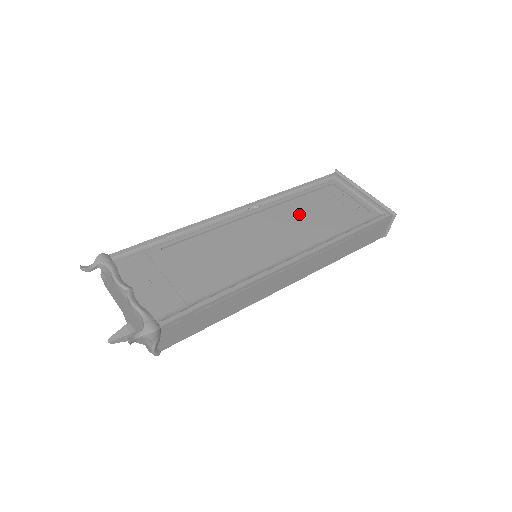
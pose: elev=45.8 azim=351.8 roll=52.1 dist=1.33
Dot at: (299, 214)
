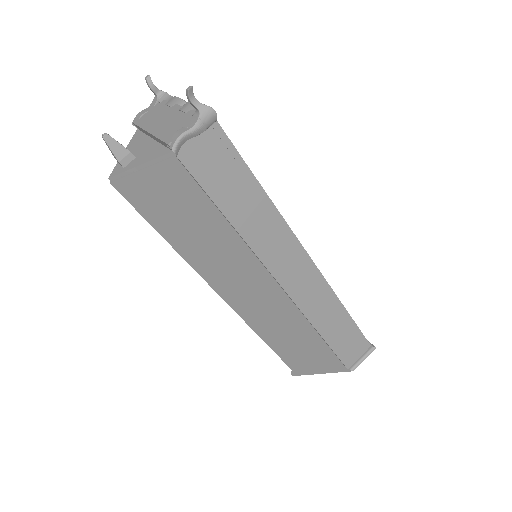
Dot at: occluded
